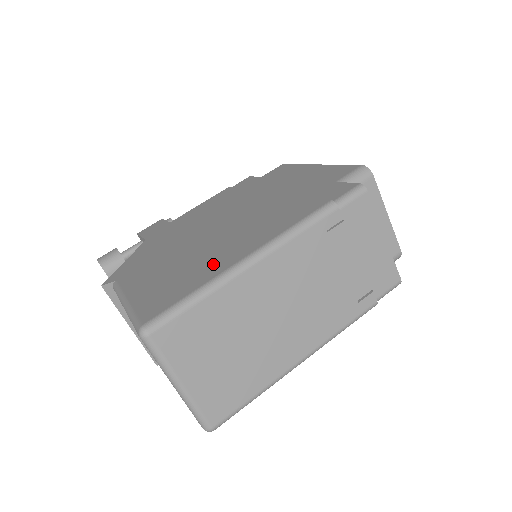
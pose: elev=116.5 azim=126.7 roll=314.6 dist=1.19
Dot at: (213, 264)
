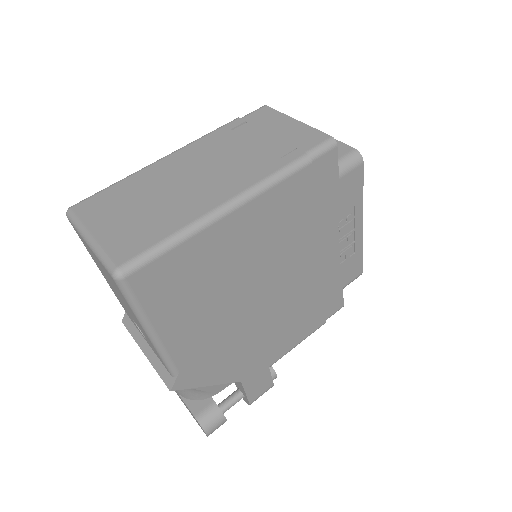
Dot at: occluded
